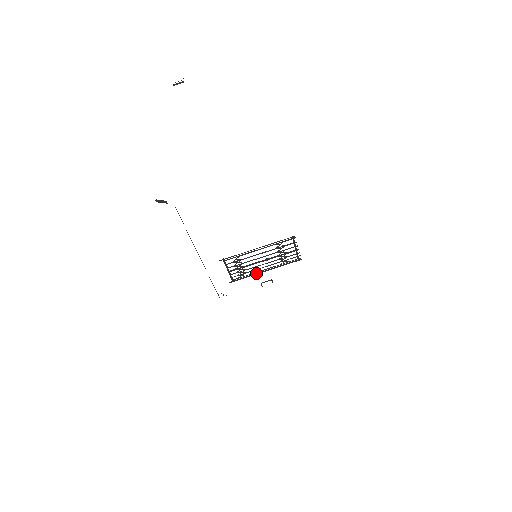
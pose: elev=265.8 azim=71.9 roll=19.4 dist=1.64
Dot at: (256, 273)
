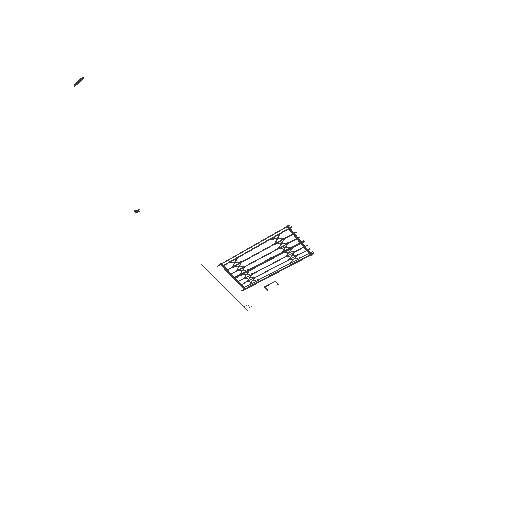
Dot at: (267, 277)
